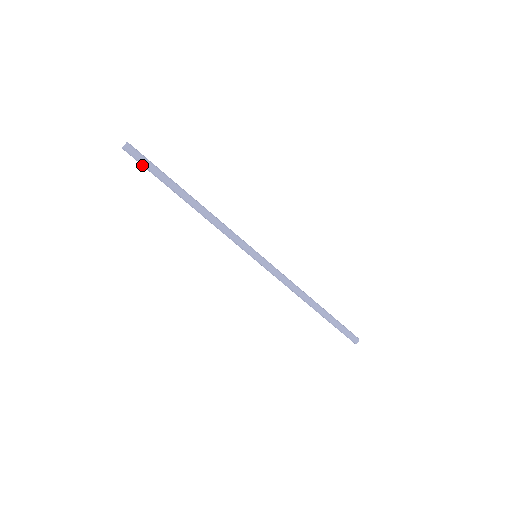
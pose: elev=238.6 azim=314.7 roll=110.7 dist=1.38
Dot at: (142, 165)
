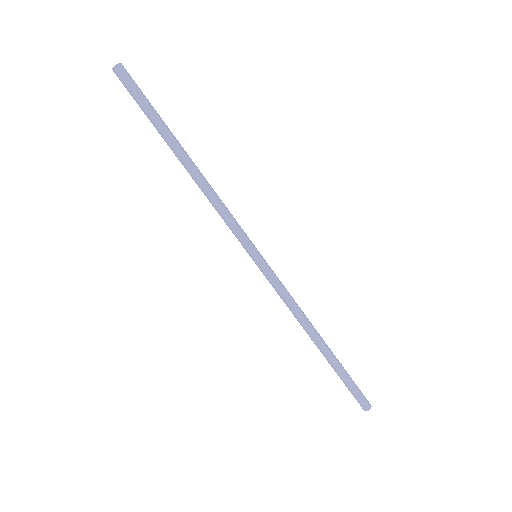
Dot at: (133, 98)
